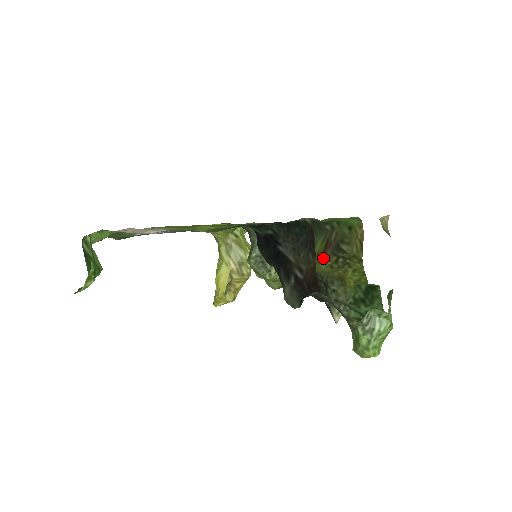
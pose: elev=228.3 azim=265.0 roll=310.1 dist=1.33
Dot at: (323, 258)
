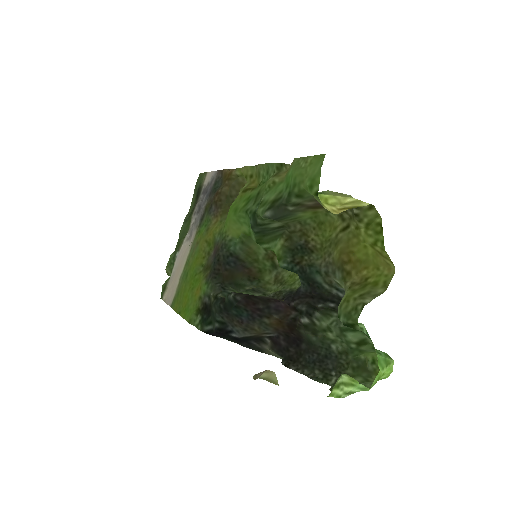
Dot at: occluded
